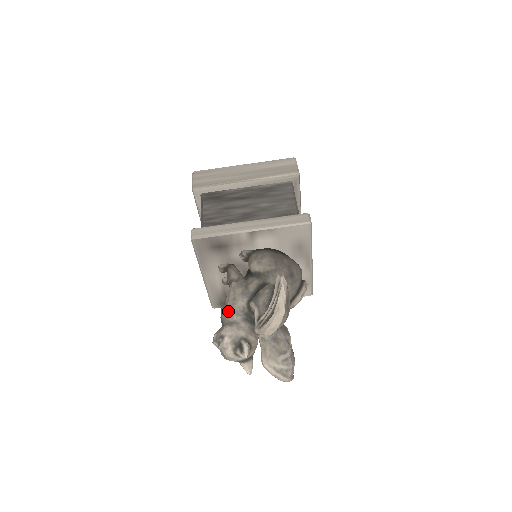
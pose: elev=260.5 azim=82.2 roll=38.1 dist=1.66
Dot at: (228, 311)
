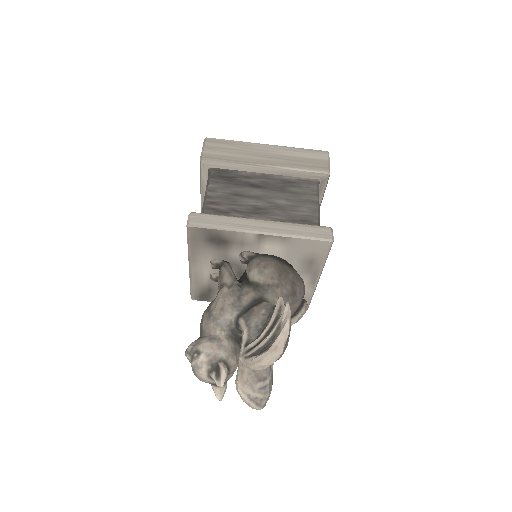
Dot at: (211, 321)
